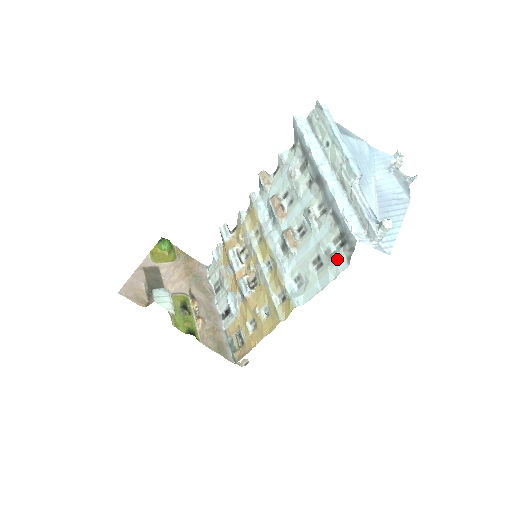
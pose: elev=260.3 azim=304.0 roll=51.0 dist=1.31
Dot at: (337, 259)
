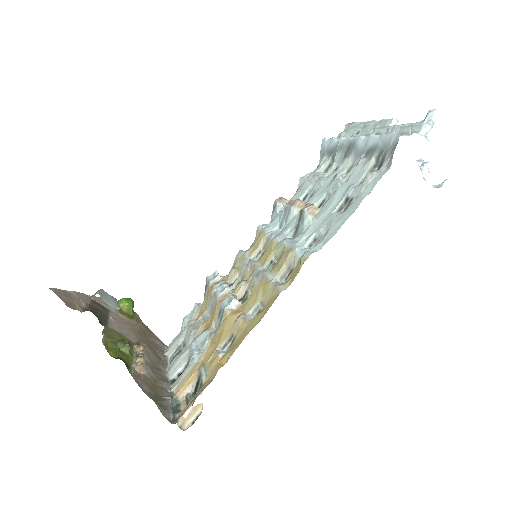
Dot at: (374, 173)
